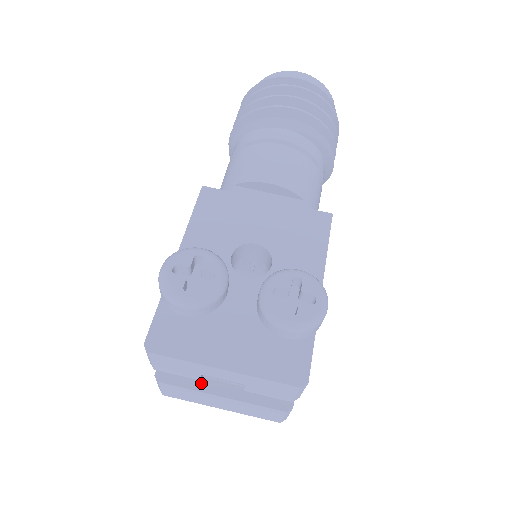
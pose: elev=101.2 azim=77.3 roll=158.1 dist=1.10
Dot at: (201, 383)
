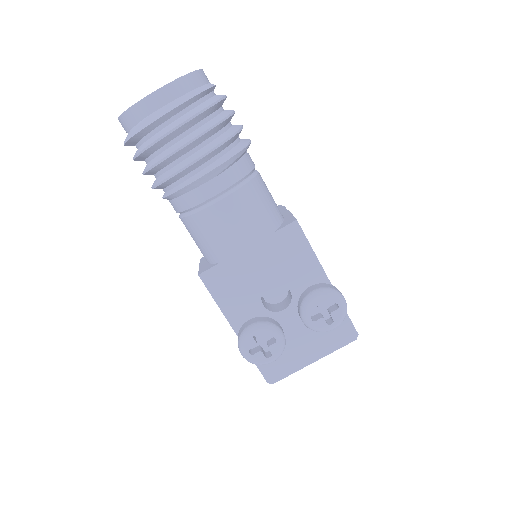
Dot at: occluded
